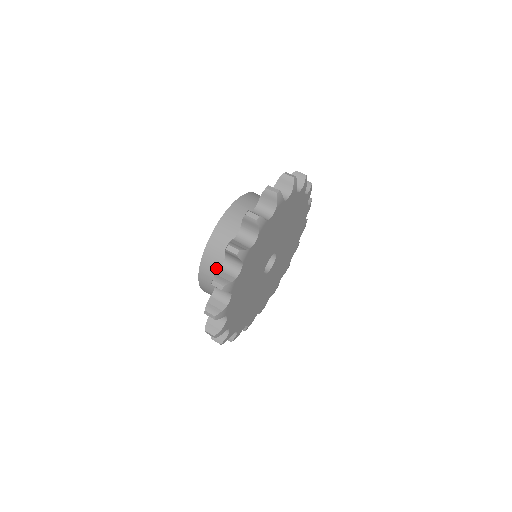
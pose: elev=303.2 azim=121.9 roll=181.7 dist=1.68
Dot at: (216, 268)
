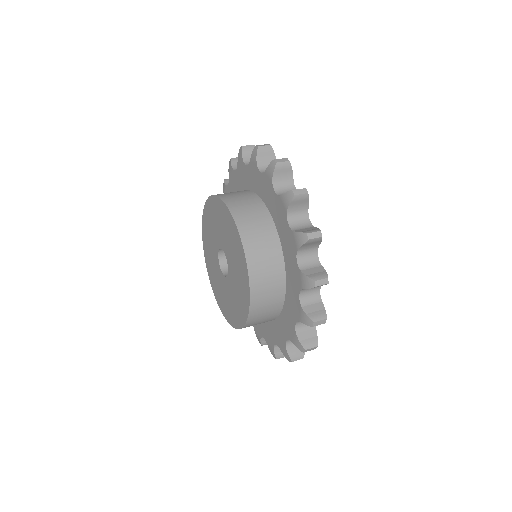
Dot at: (242, 196)
